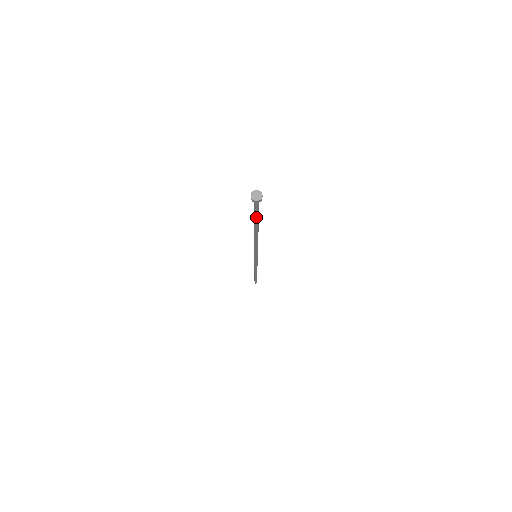
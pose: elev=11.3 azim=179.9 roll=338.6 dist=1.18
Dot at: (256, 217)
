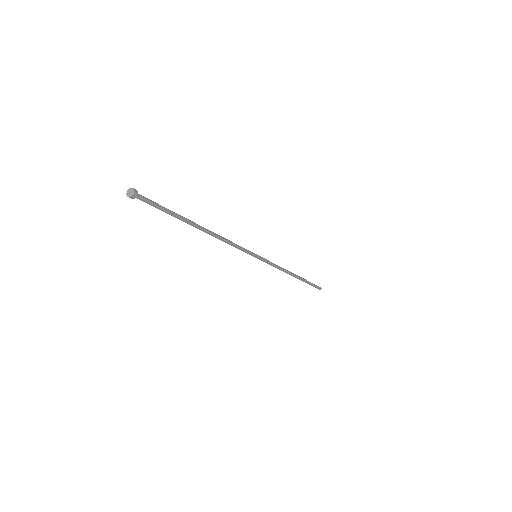
Dot at: (168, 213)
